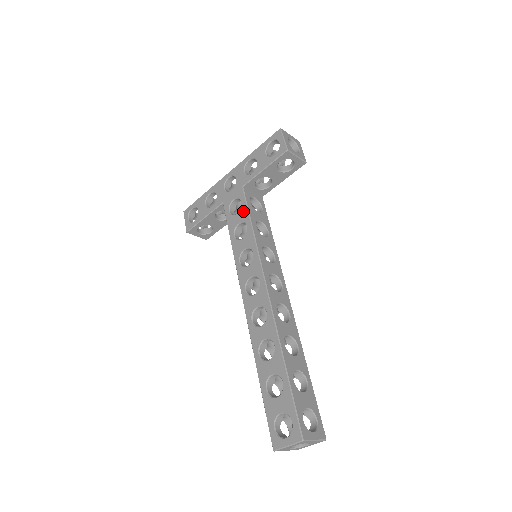
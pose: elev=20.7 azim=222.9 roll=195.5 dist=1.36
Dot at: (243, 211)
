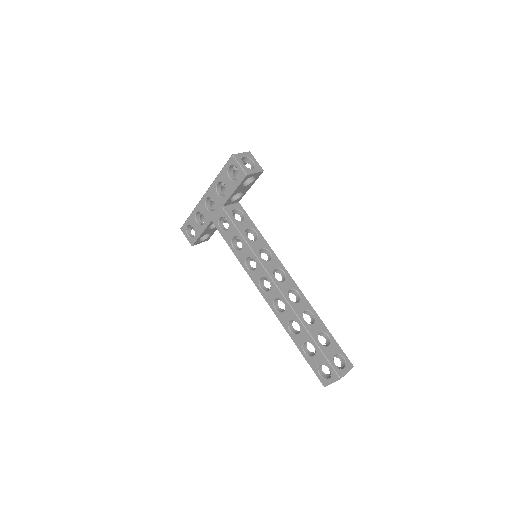
Dot at: (232, 228)
